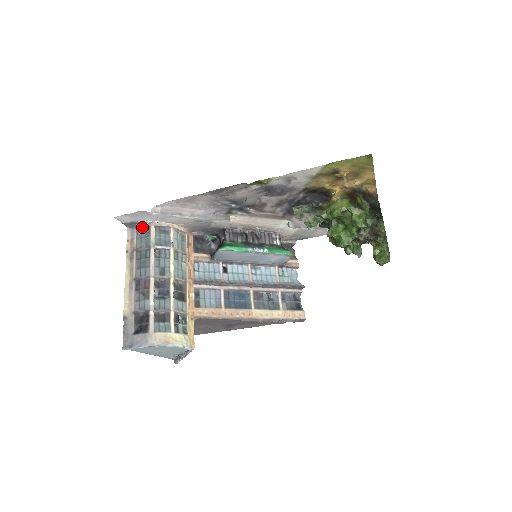
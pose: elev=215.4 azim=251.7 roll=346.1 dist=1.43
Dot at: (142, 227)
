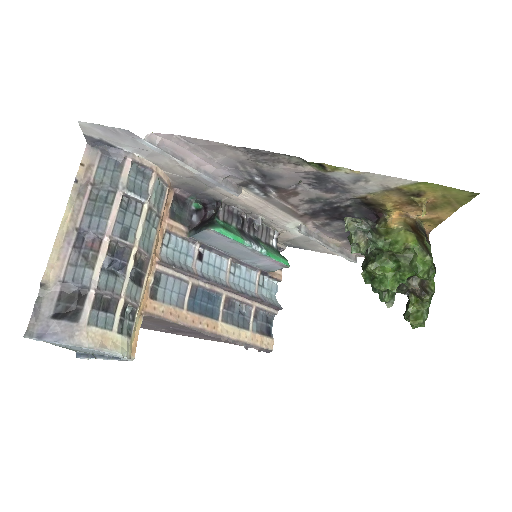
Dot at: (112, 153)
